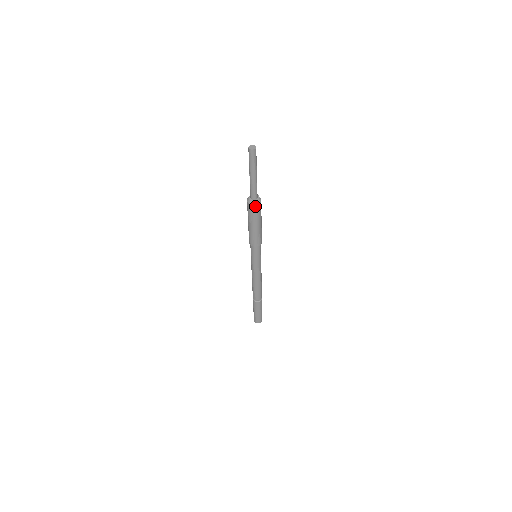
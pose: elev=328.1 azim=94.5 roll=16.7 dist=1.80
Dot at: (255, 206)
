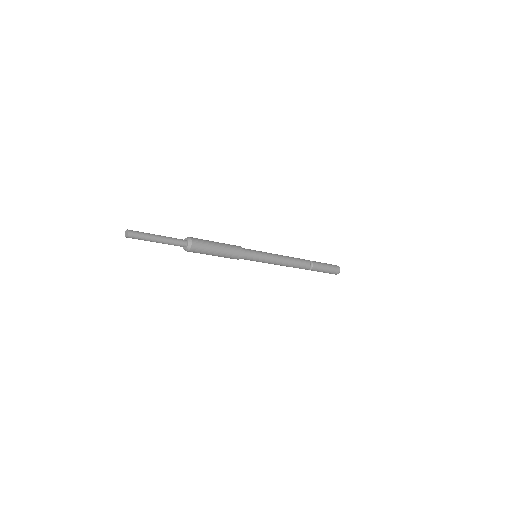
Dot at: (189, 251)
